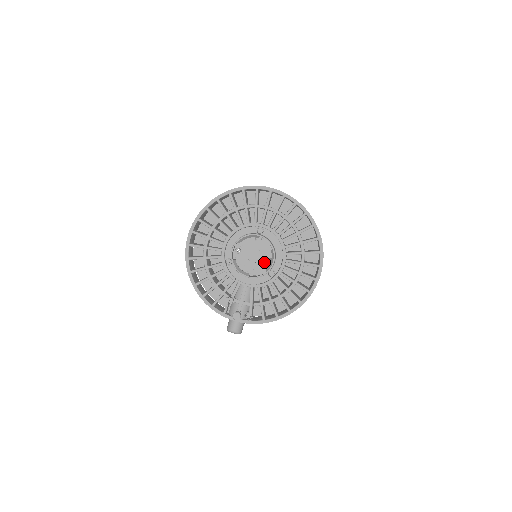
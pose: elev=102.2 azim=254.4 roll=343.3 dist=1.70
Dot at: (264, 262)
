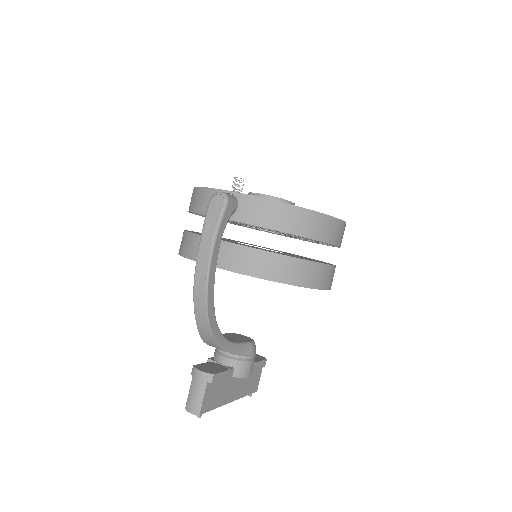
Dot at: occluded
